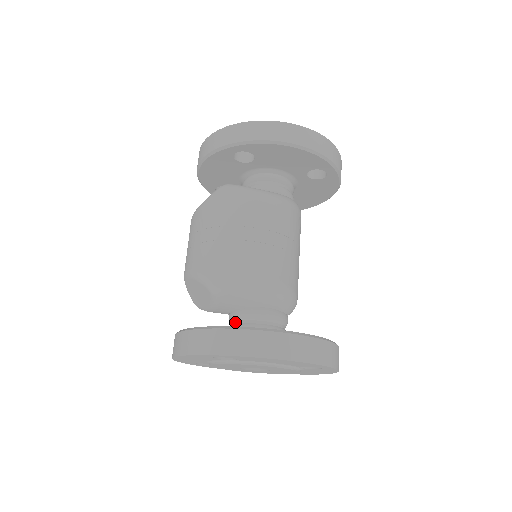
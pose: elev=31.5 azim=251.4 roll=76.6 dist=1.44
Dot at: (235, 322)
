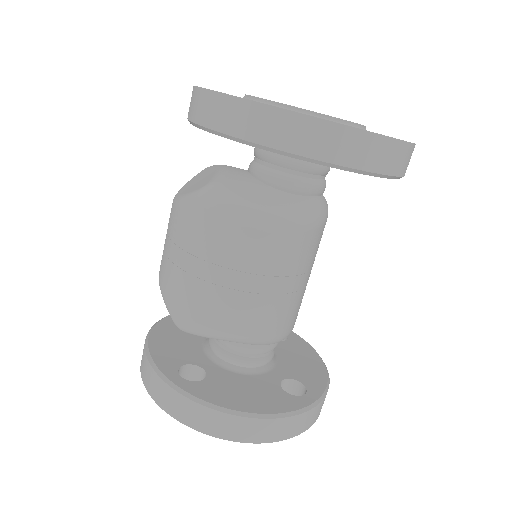
Dot at: occluded
